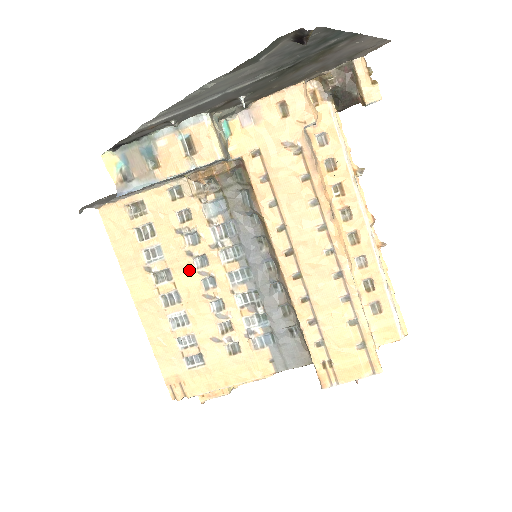
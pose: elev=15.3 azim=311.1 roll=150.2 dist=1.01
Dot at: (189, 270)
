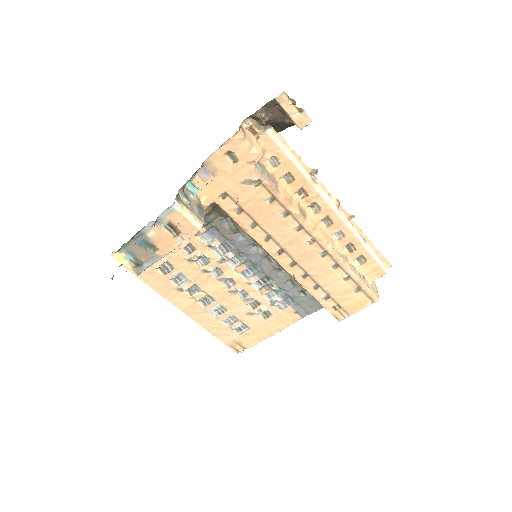
Dot at: (210, 280)
